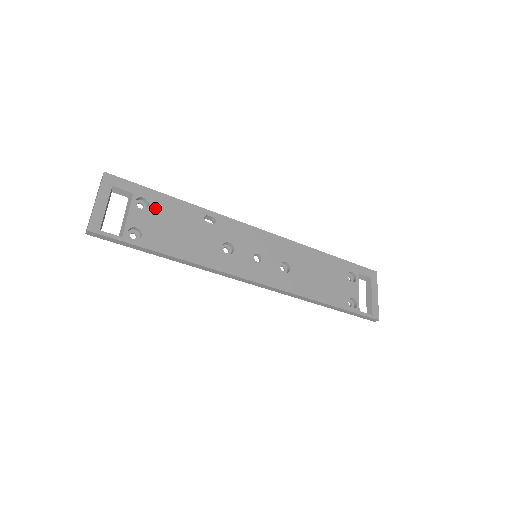
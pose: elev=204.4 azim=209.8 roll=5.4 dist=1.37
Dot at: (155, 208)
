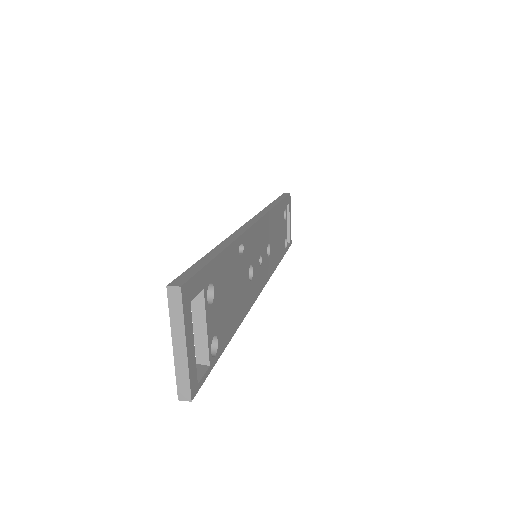
Dot at: (217, 287)
